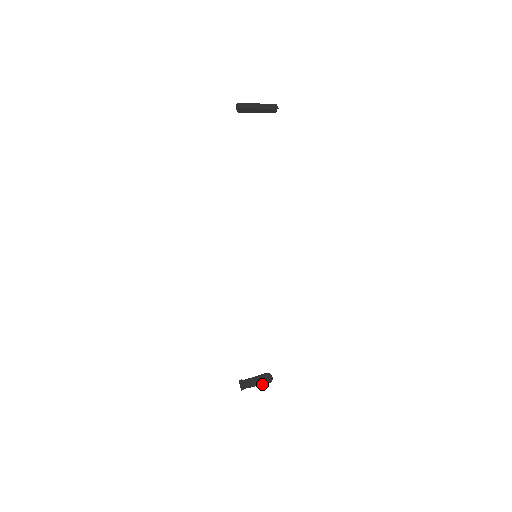
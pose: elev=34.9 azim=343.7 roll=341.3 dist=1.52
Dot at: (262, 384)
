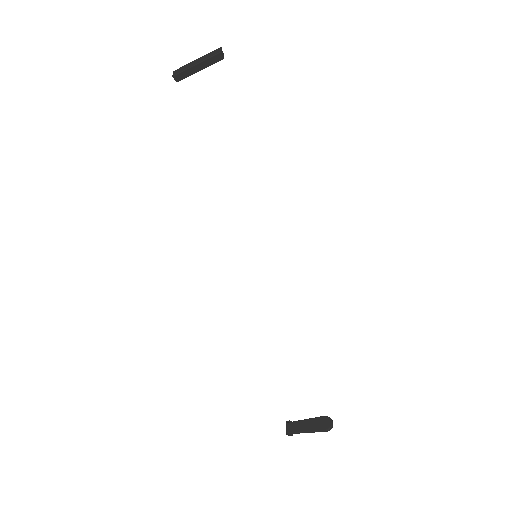
Dot at: (315, 431)
